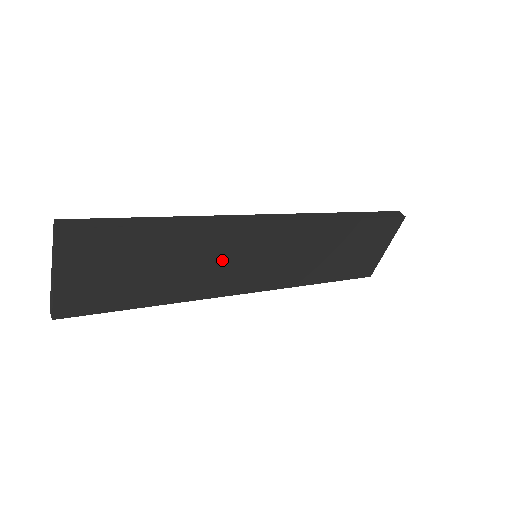
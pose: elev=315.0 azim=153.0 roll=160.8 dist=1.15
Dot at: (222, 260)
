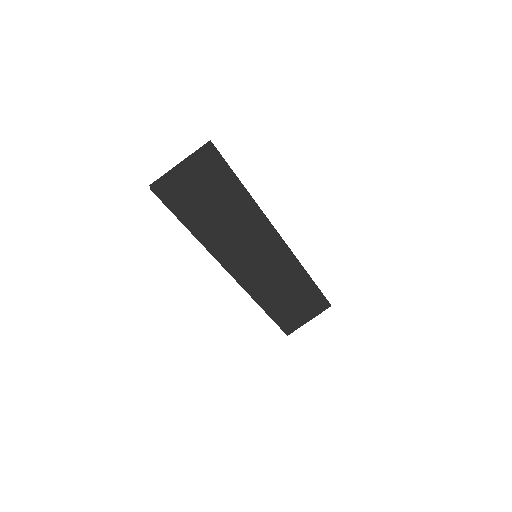
Dot at: (245, 239)
